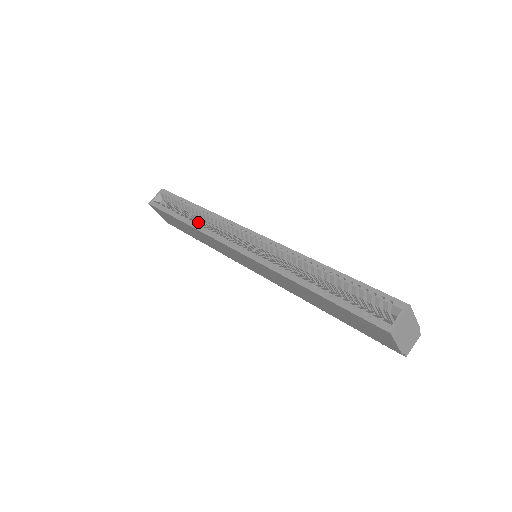
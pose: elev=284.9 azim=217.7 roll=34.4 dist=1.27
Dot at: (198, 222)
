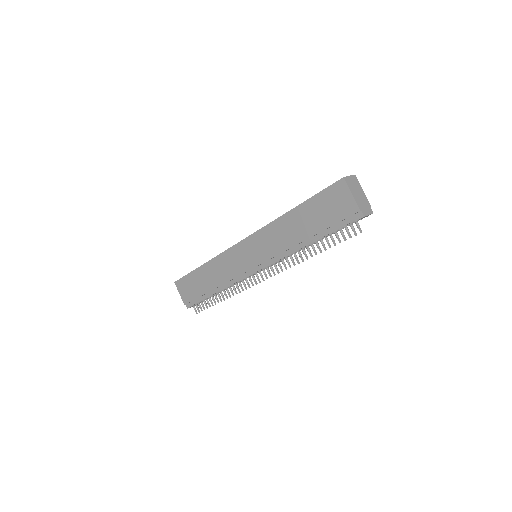
Dot at: occluded
